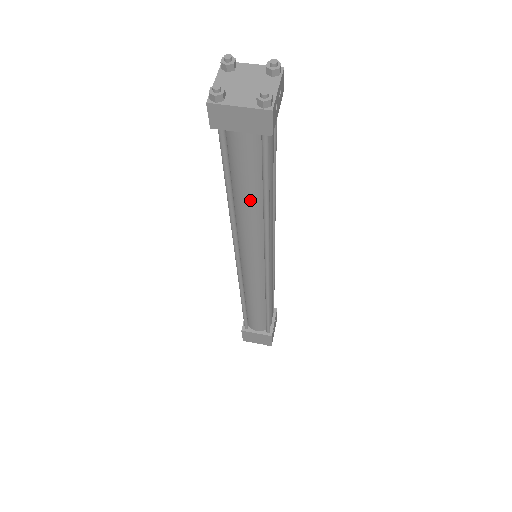
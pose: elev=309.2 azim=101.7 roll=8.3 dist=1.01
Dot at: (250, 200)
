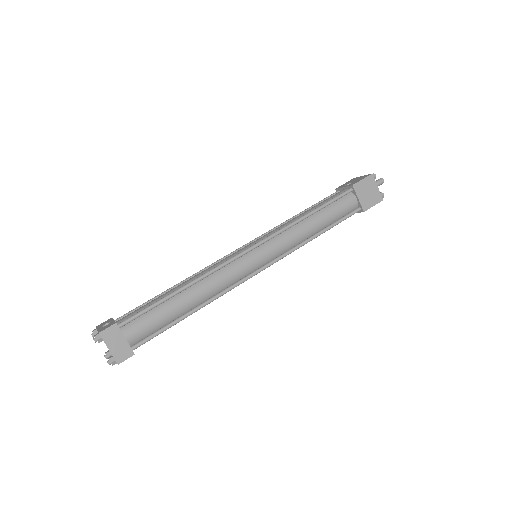
Dot at: occluded
